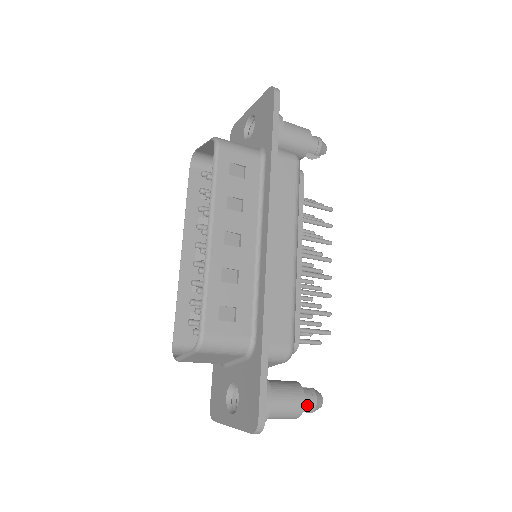
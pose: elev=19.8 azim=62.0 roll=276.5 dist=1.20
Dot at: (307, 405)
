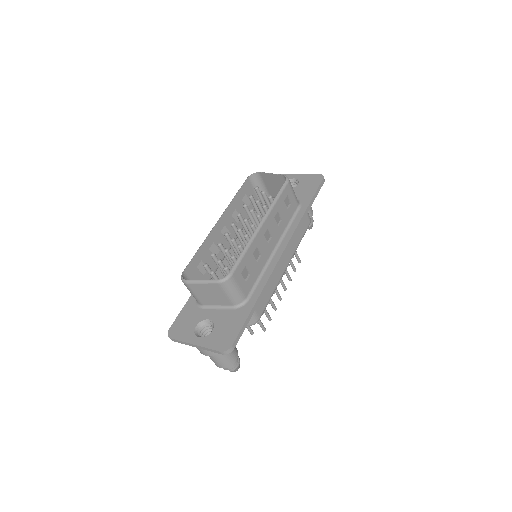
Dot at: (234, 363)
